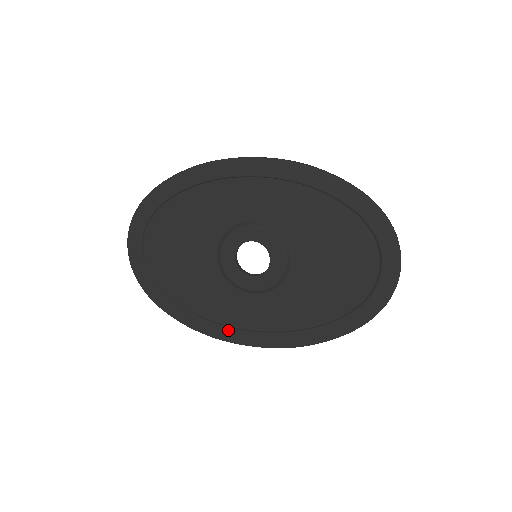
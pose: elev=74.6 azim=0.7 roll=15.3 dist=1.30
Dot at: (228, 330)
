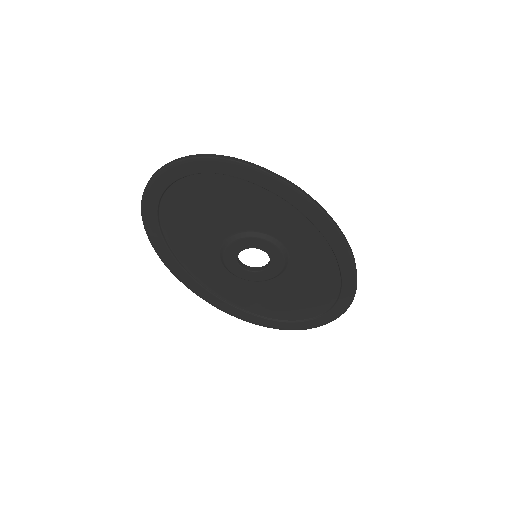
Dot at: (184, 273)
